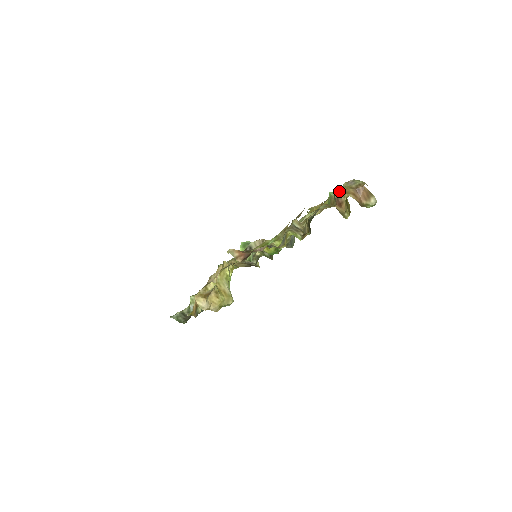
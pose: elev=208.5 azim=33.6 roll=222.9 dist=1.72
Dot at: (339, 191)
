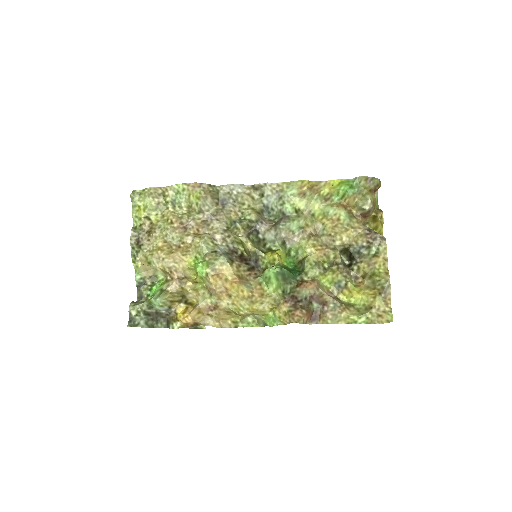
Dot at: (371, 208)
